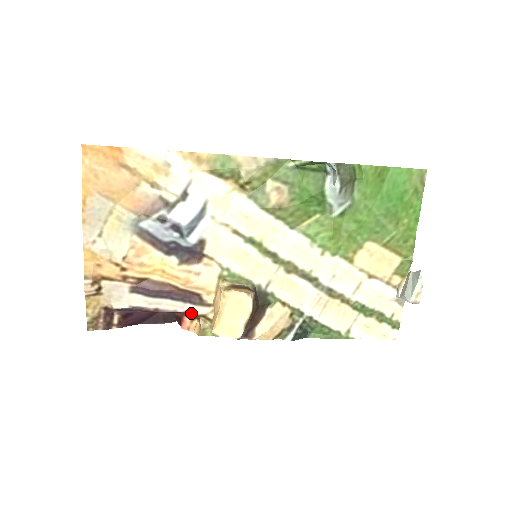
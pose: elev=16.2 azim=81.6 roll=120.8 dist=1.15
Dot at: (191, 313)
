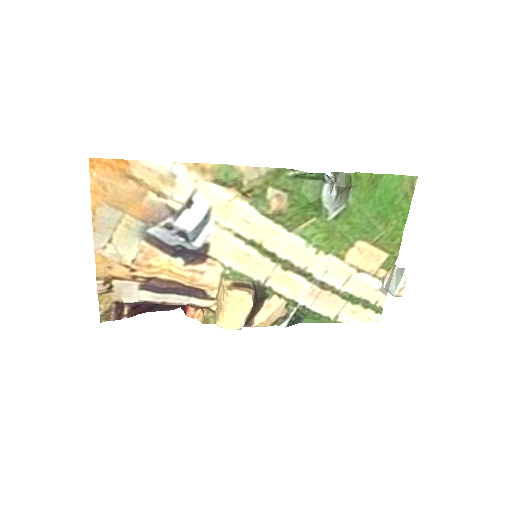
Dot at: (196, 305)
